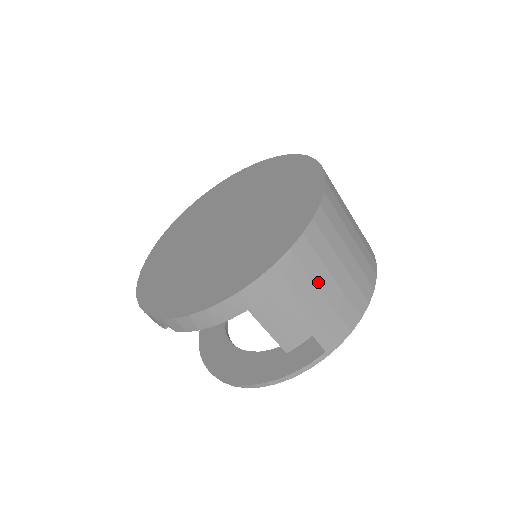
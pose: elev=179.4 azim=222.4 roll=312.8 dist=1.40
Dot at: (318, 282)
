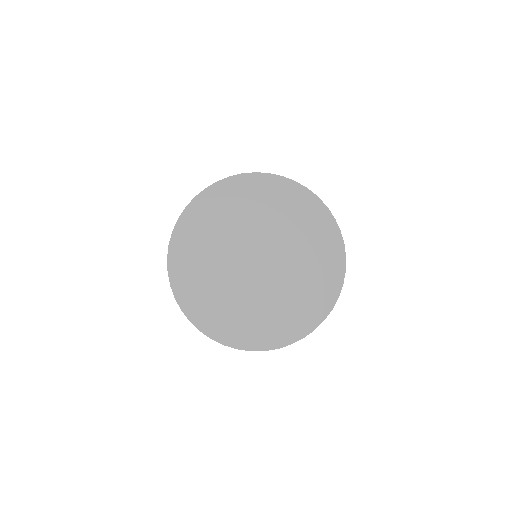
Dot at: occluded
